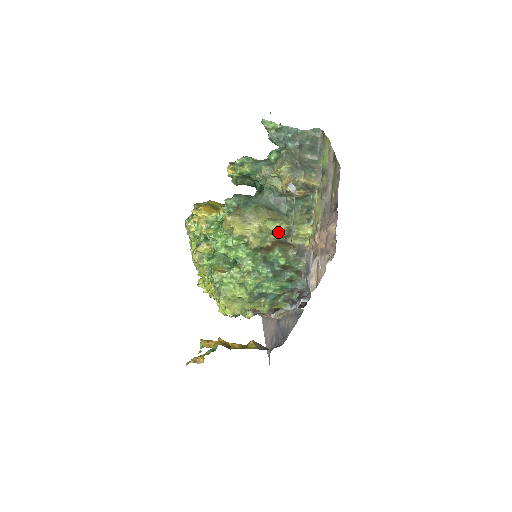
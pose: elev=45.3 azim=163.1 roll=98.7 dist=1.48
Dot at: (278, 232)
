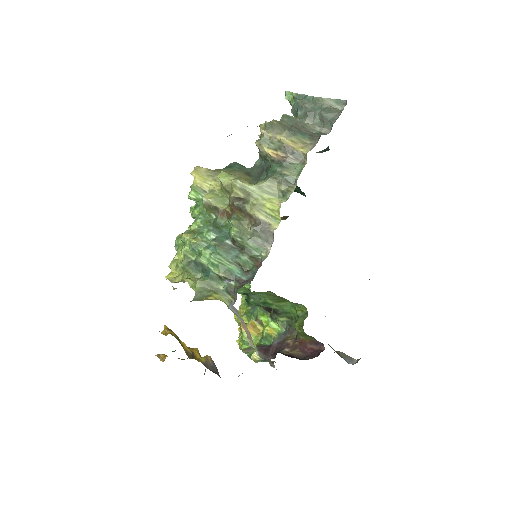
Dot at: (230, 188)
